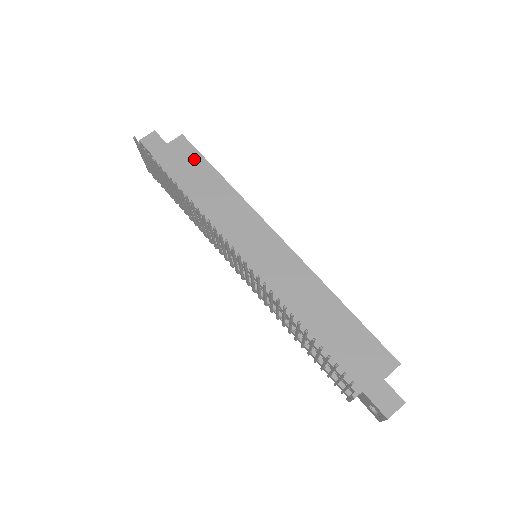
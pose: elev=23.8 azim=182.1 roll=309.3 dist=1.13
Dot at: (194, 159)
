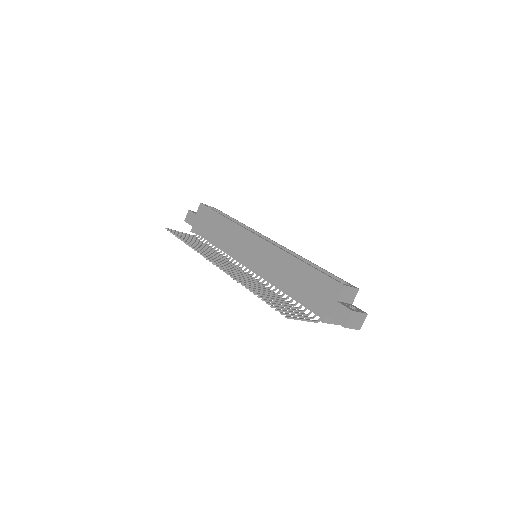
Dot at: (209, 215)
